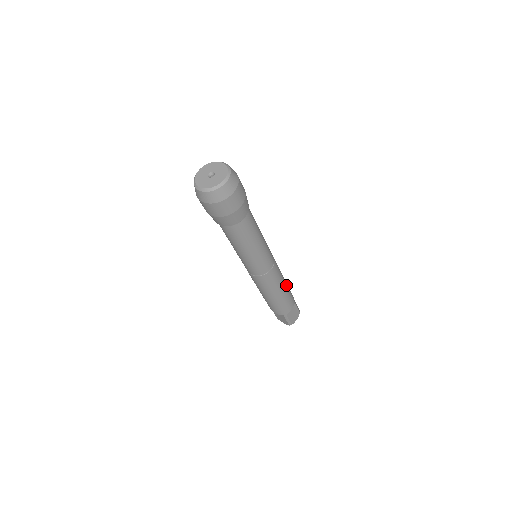
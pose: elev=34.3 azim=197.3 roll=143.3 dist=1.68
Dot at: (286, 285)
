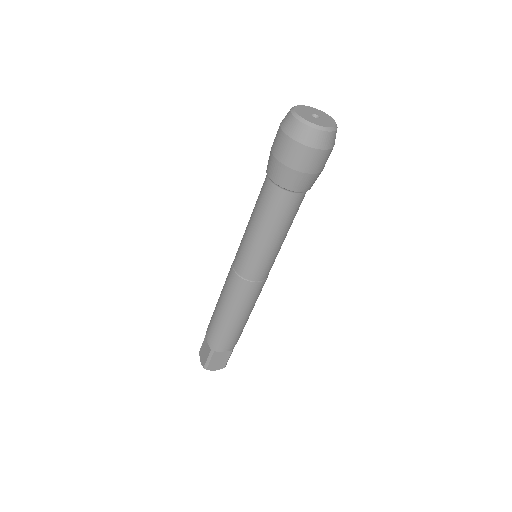
Dot at: (246, 320)
